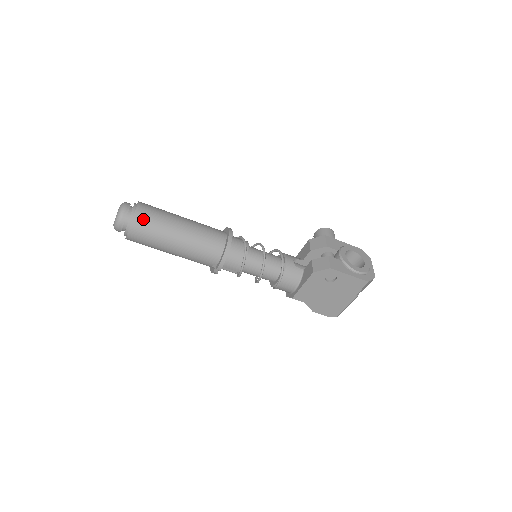
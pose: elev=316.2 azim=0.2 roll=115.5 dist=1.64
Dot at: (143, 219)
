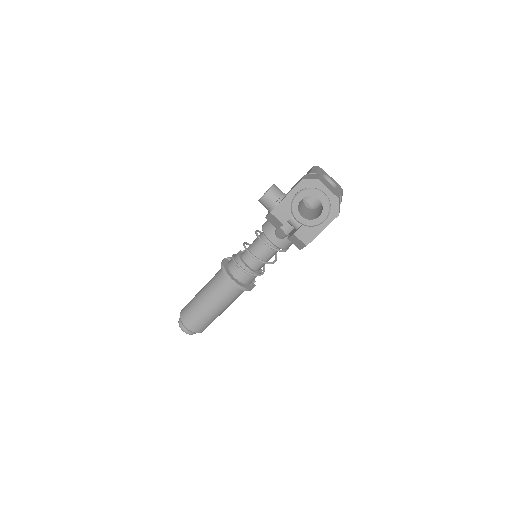
Dot at: (199, 328)
